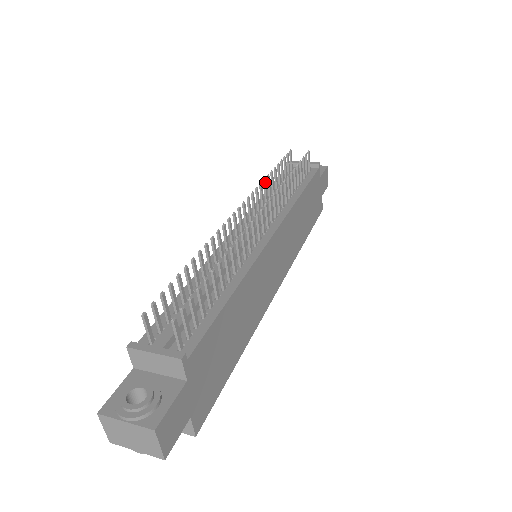
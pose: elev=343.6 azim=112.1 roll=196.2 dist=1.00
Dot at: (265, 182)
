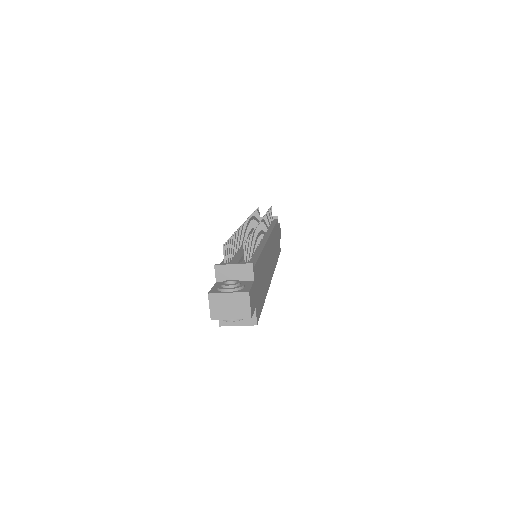
Dot at: (252, 217)
